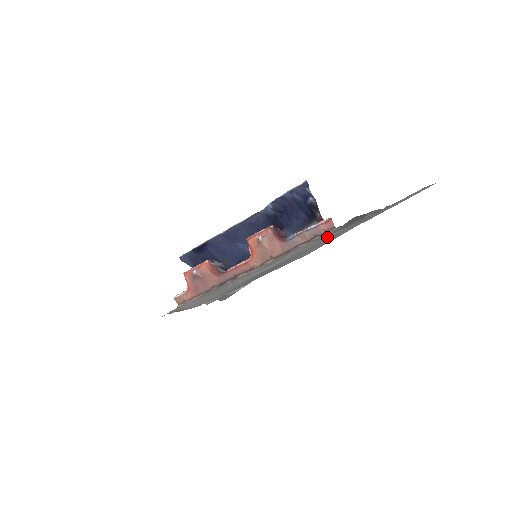
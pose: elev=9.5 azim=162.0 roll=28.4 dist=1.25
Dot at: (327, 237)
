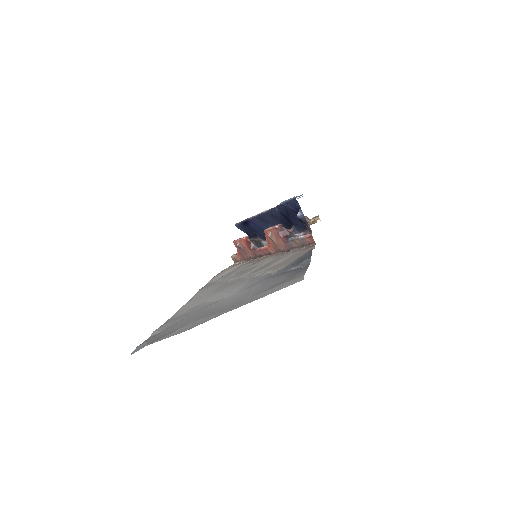
Dot at: (245, 292)
